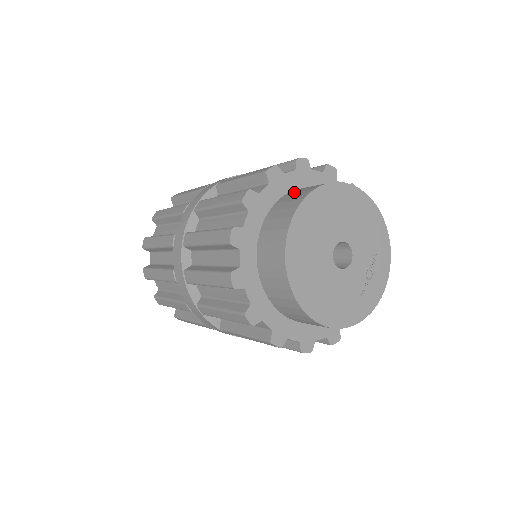
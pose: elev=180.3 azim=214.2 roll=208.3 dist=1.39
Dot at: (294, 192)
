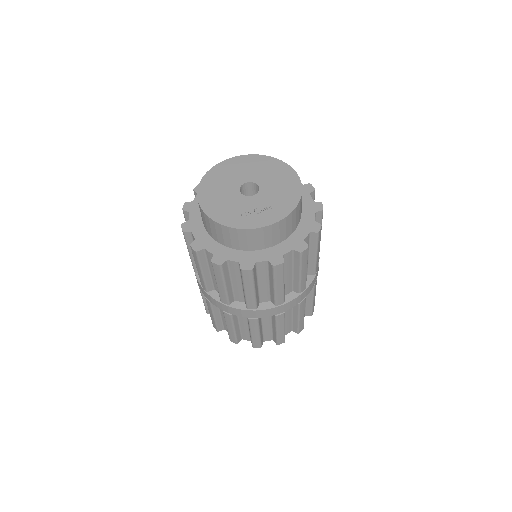
Dot at: occluded
